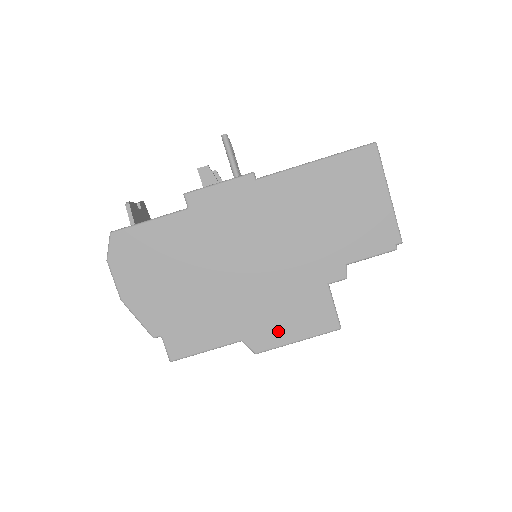
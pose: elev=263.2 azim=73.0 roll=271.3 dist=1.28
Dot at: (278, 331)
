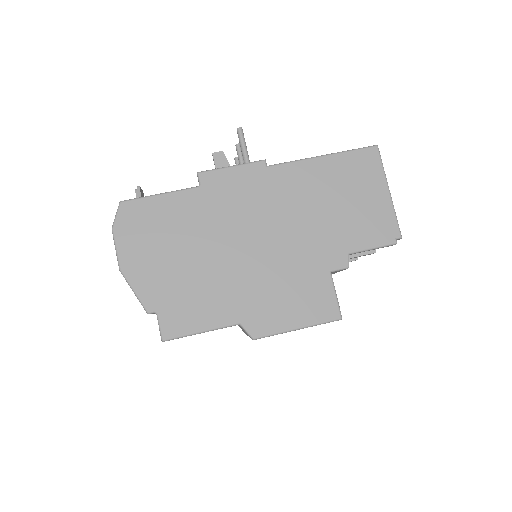
Dot at: (278, 316)
